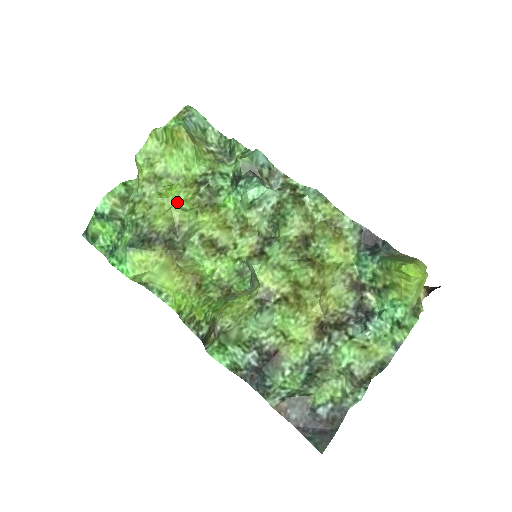
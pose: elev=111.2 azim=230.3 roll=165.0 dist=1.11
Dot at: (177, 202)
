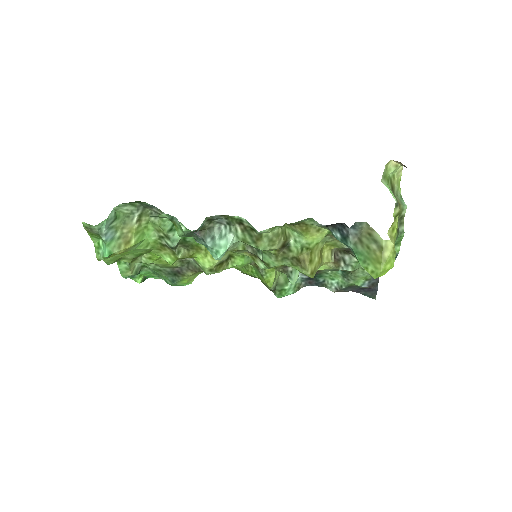
Dot at: occluded
